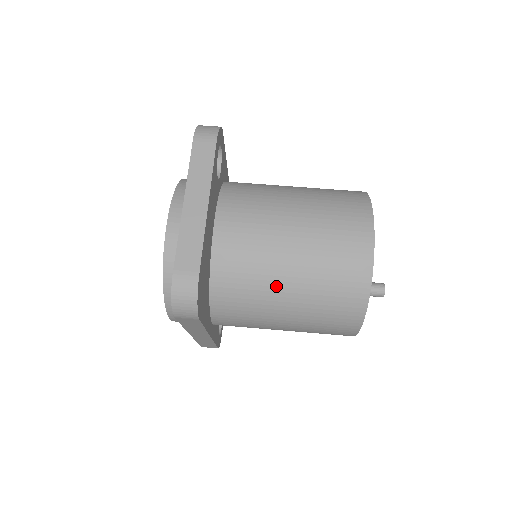
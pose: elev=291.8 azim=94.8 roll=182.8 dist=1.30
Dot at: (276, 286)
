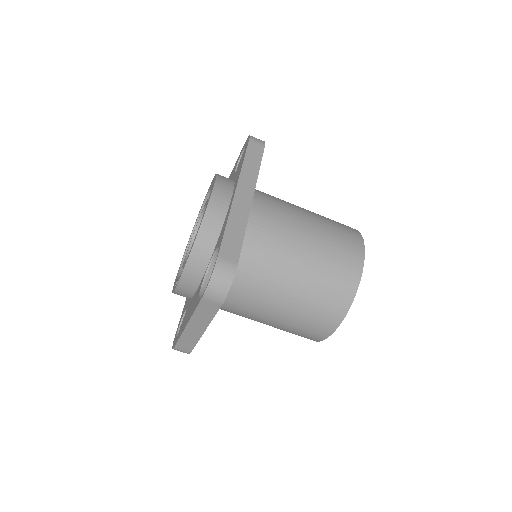
Dot at: occluded
